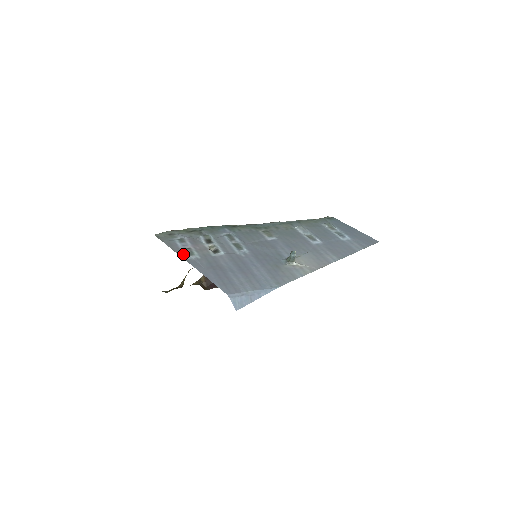
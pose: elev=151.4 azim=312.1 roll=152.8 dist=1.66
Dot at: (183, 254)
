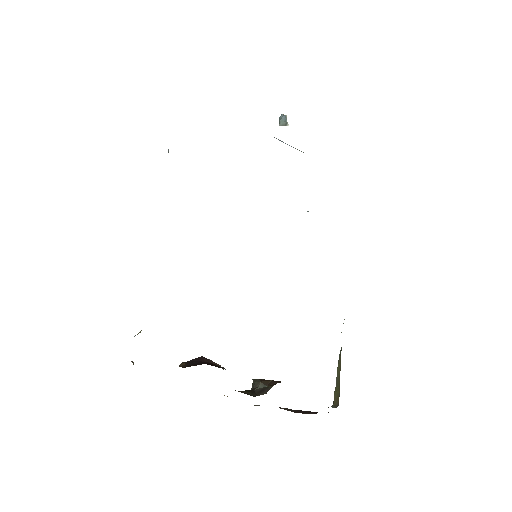
Dot at: occluded
